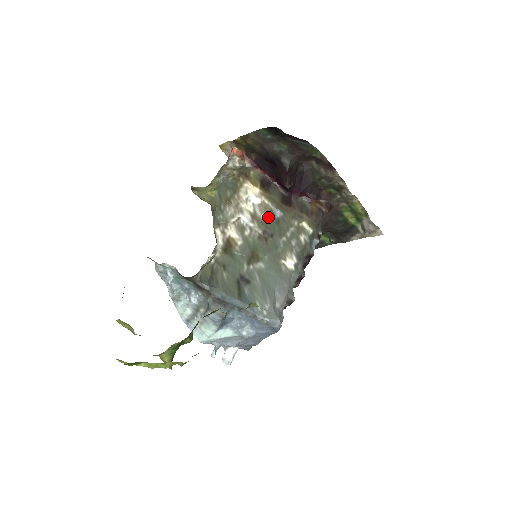
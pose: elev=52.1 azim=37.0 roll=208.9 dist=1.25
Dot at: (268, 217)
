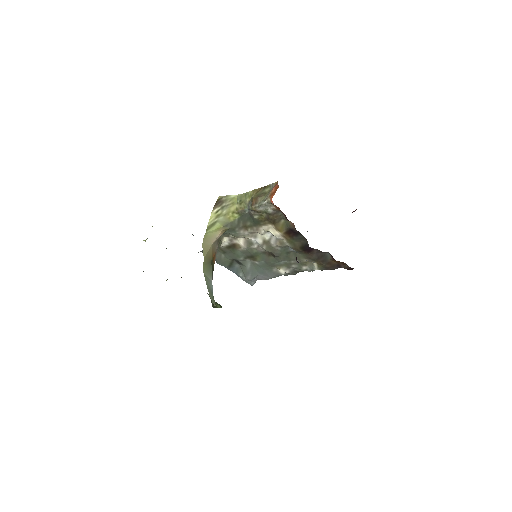
Dot at: (280, 248)
